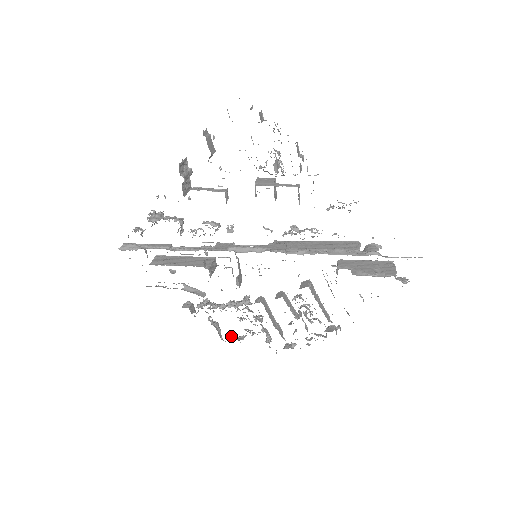
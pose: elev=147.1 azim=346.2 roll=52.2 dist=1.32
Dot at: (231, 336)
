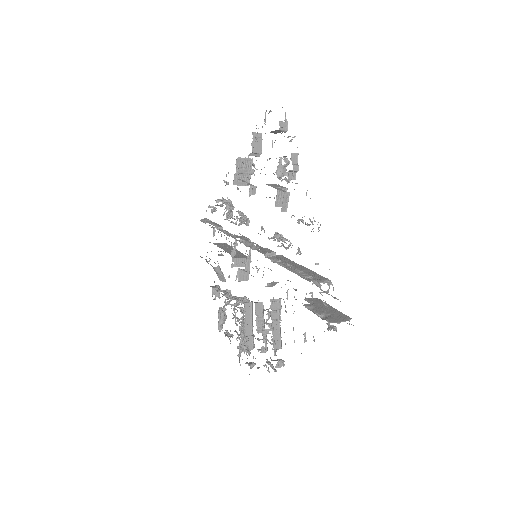
Dot at: (226, 331)
